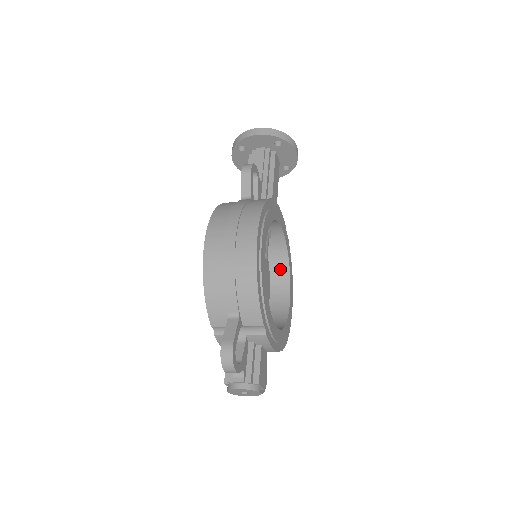
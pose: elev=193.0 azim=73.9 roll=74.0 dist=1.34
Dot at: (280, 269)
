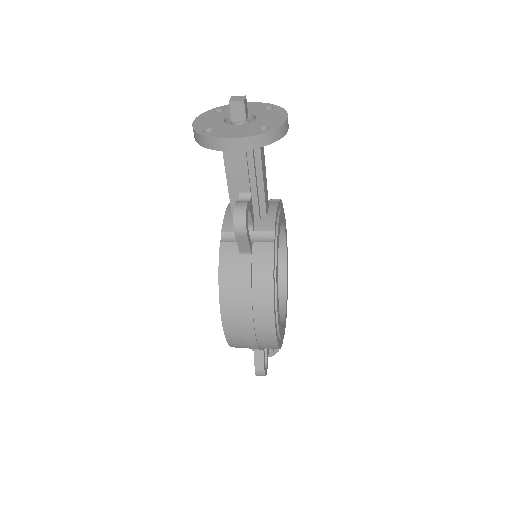
Dot at: occluded
